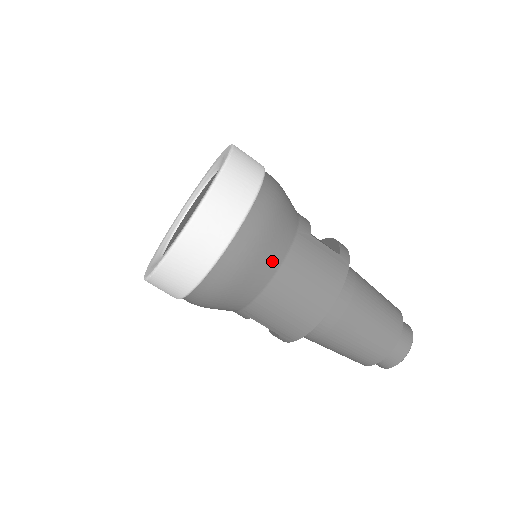
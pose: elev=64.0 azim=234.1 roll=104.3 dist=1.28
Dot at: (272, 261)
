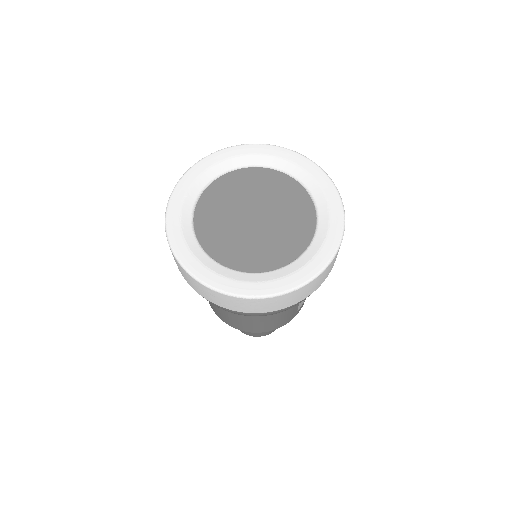
Dot at: occluded
